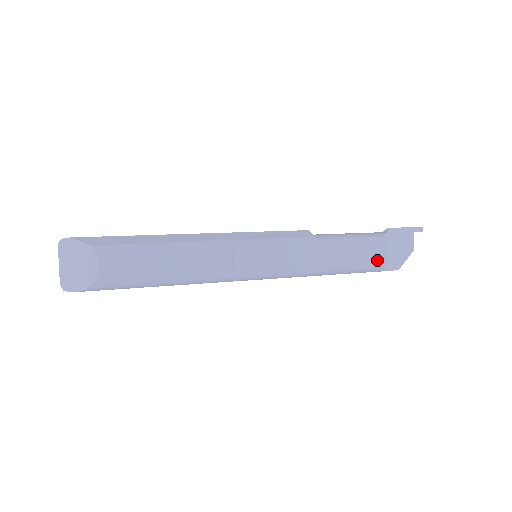
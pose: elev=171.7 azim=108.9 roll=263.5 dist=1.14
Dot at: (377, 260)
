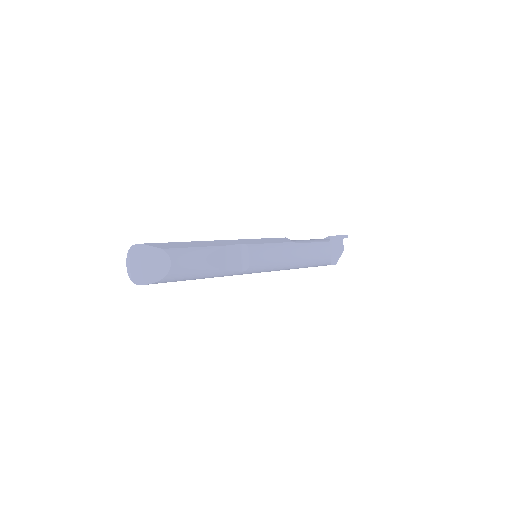
Dot at: (328, 257)
